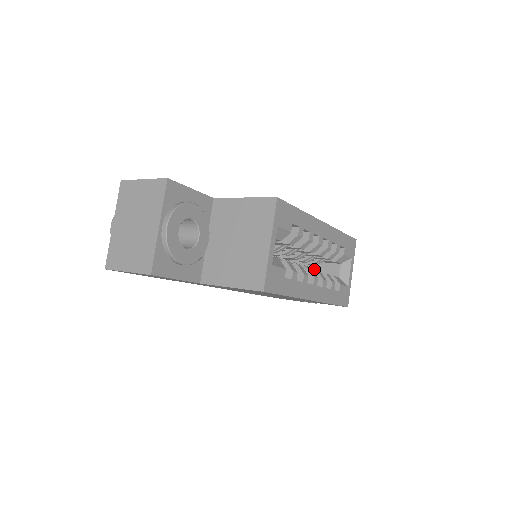
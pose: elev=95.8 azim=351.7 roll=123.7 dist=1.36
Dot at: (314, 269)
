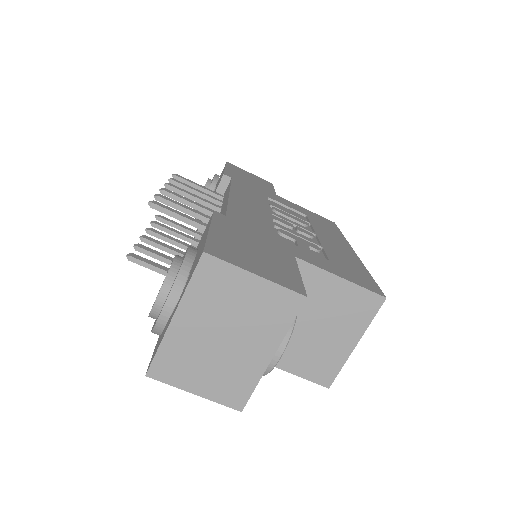
Dot at: occluded
